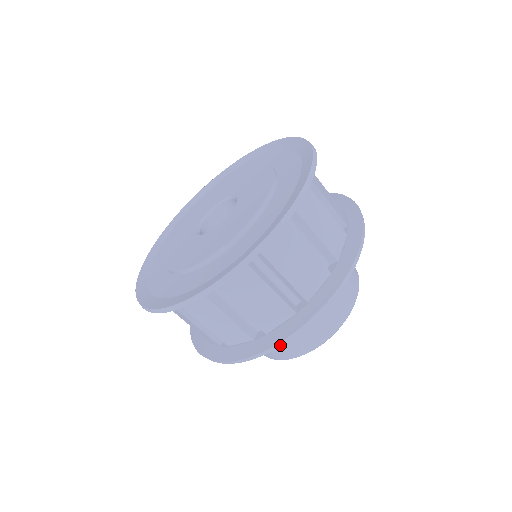
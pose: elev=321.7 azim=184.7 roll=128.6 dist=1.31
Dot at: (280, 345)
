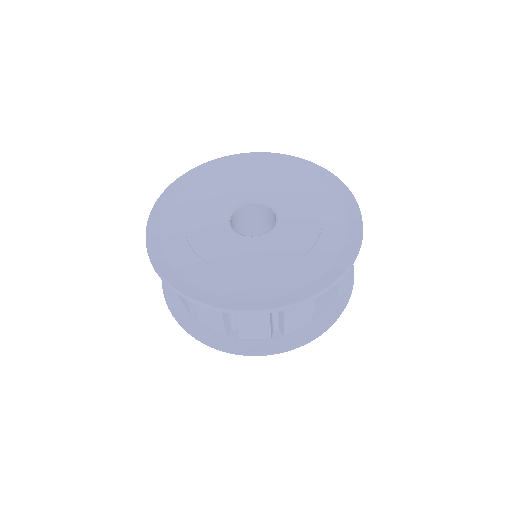
Dot at: (298, 347)
